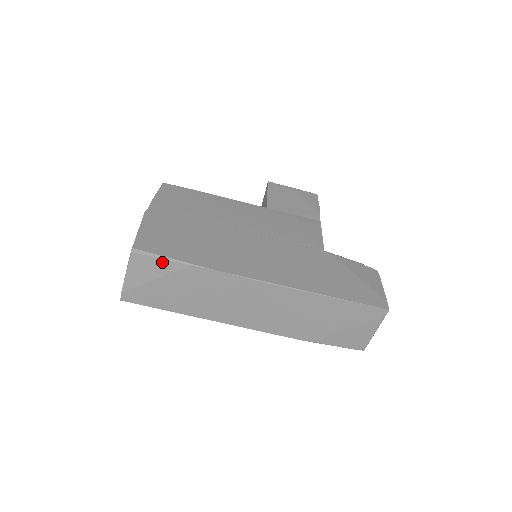
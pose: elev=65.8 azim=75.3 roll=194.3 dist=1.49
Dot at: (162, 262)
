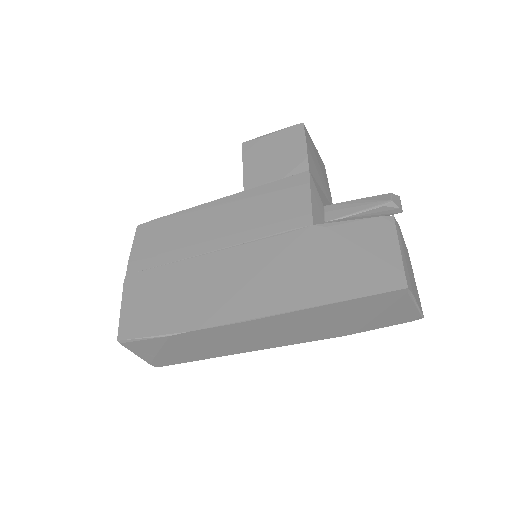
Dot at: (147, 341)
